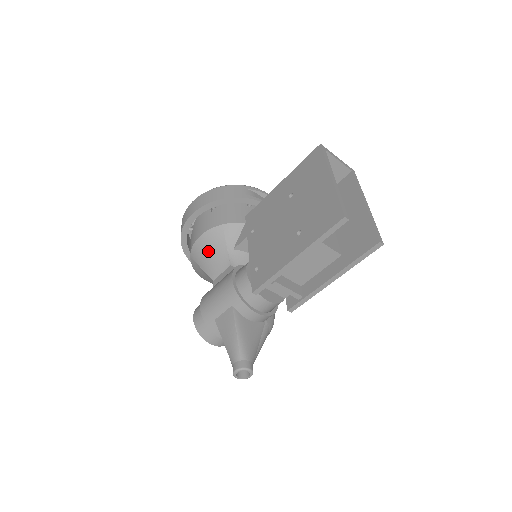
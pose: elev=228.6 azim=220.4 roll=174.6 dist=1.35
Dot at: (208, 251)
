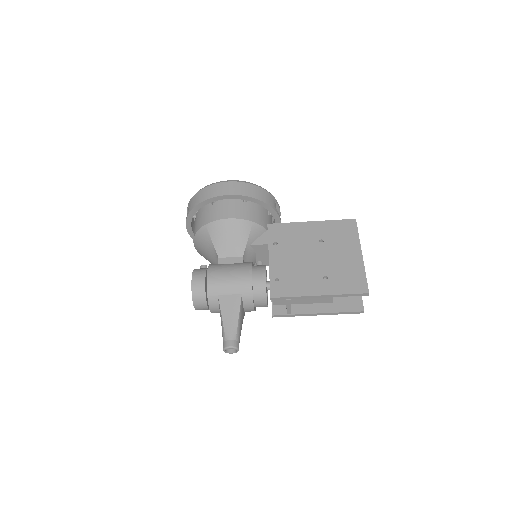
Dot at: (230, 234)
